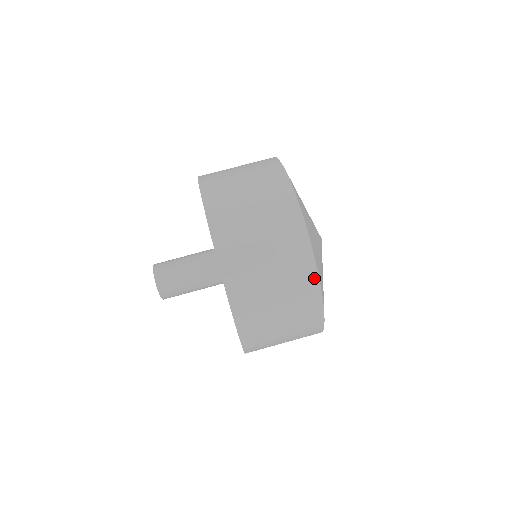
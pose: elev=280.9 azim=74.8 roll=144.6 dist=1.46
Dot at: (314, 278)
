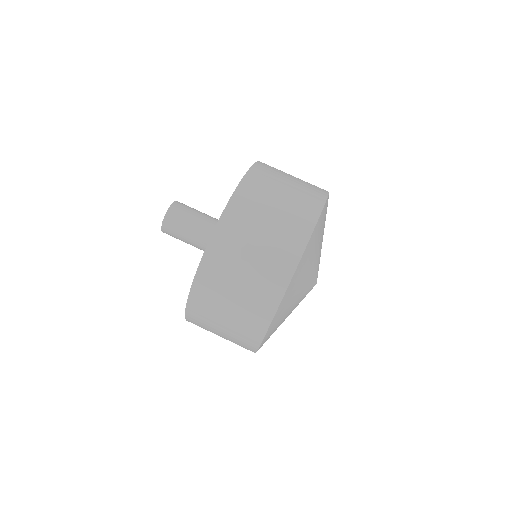
Dot at: (264, 328)
